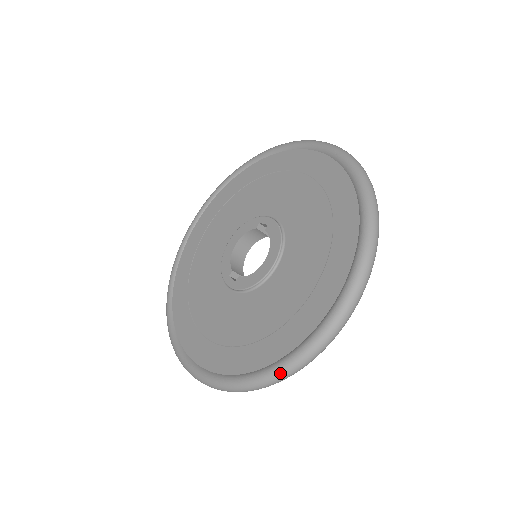
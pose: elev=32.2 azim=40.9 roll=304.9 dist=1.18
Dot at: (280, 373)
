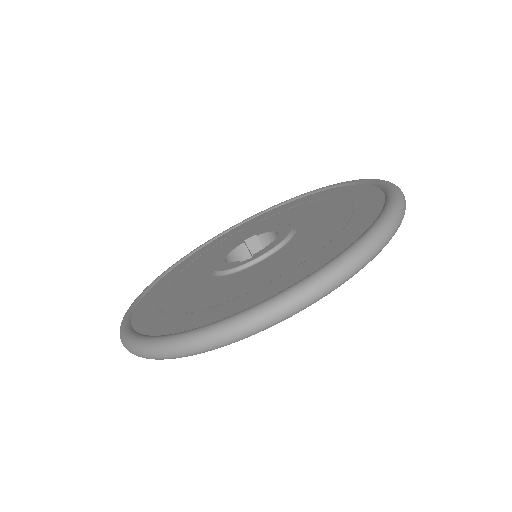
Dot at: (386, 222)
